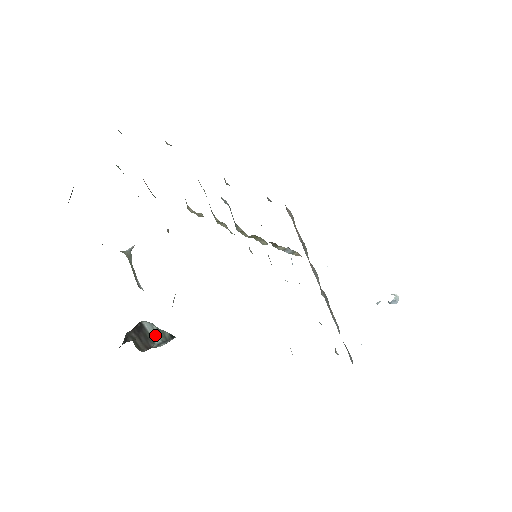
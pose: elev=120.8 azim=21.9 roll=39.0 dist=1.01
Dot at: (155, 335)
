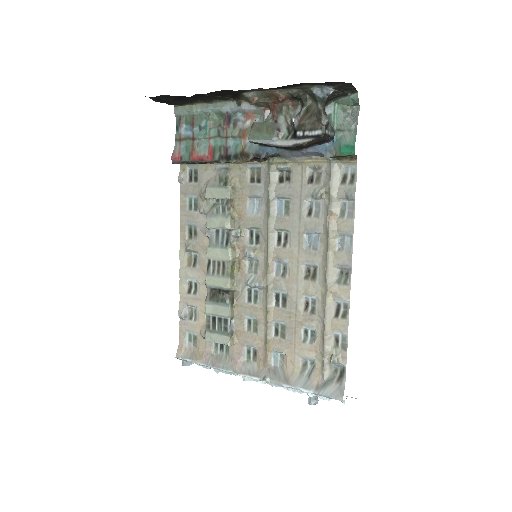
Dot at: occluded
